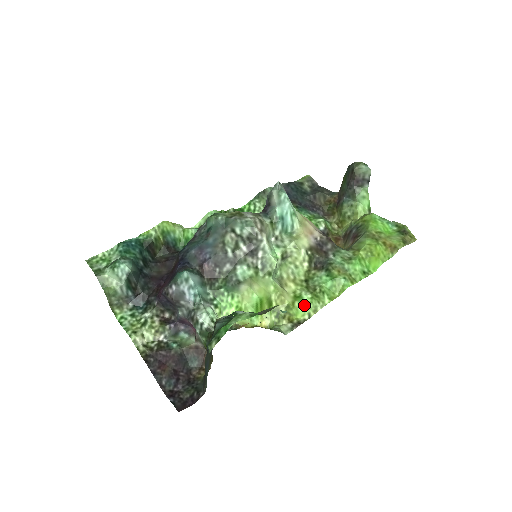
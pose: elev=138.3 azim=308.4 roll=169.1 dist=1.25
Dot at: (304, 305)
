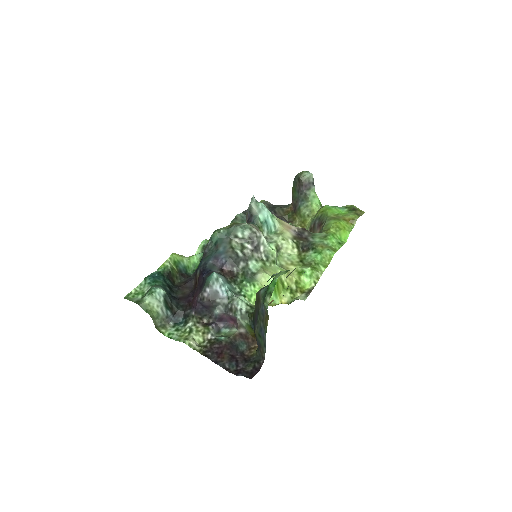
Dot at: (308, 276)
